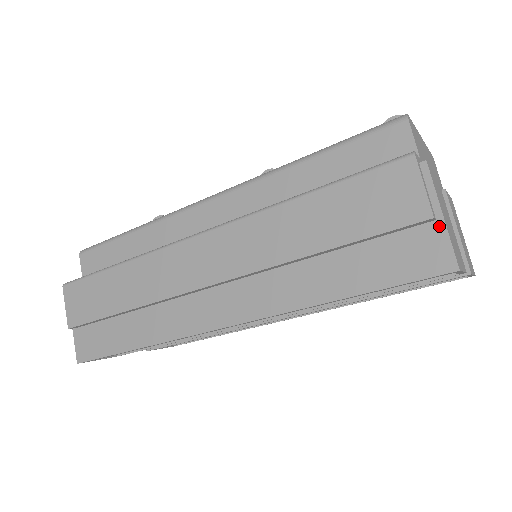
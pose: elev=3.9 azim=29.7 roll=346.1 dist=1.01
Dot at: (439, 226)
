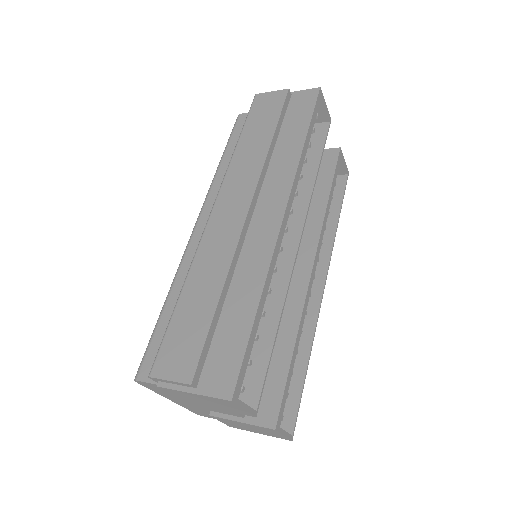
Dot at: (295, 93)
